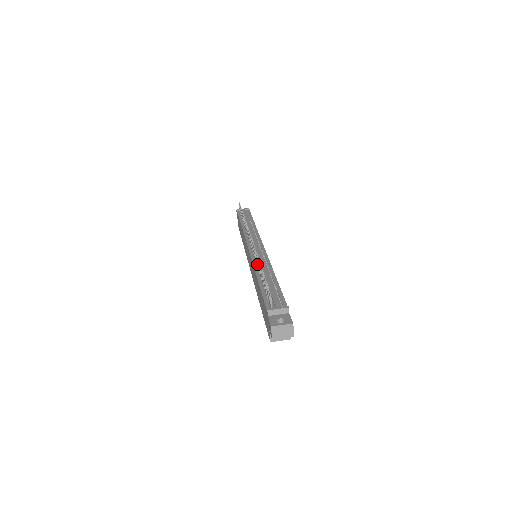
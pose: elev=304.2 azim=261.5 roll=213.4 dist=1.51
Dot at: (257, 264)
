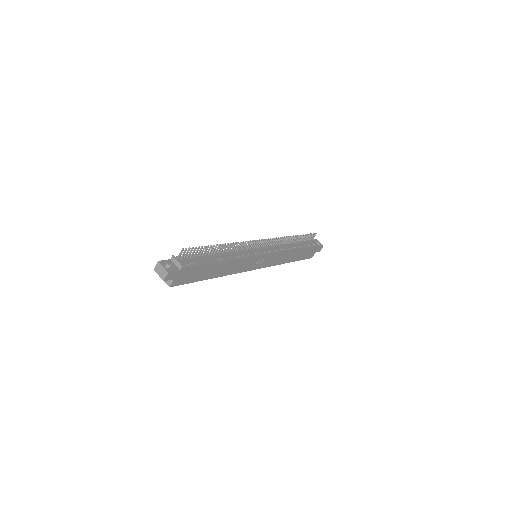
Dot at: (231, 249)
